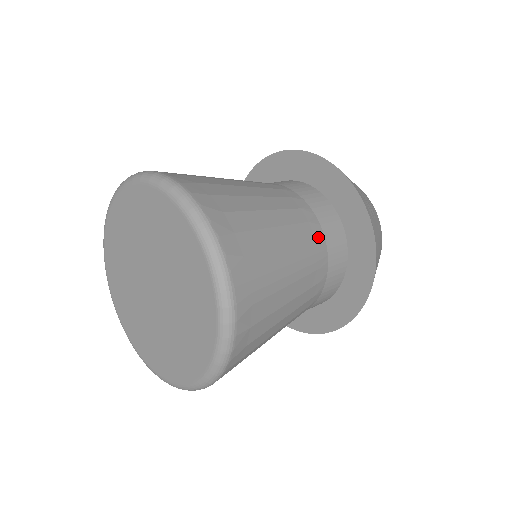
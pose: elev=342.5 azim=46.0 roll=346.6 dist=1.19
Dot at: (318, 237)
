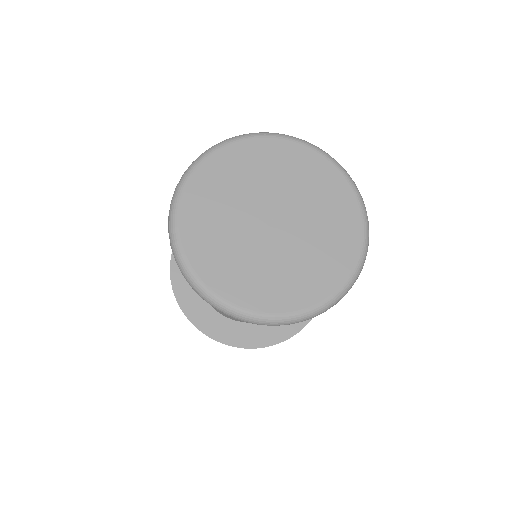
Dot at: occluded
